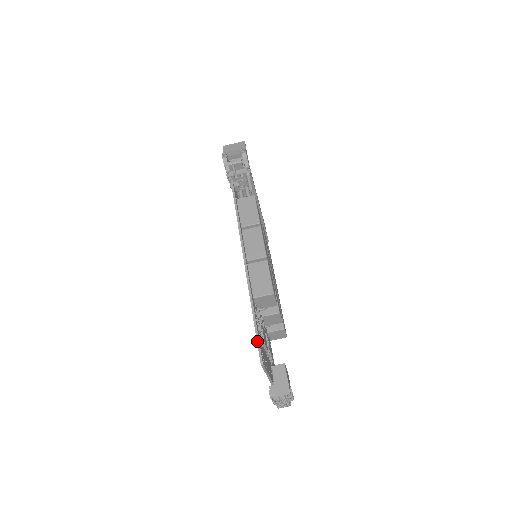
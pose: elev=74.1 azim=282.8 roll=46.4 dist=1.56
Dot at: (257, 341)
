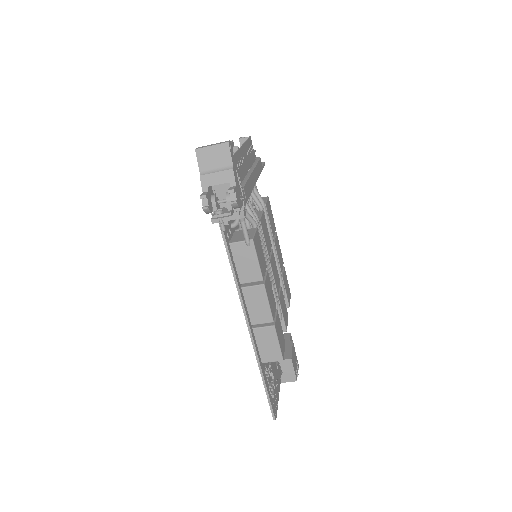
Dot at: (269, 405)
